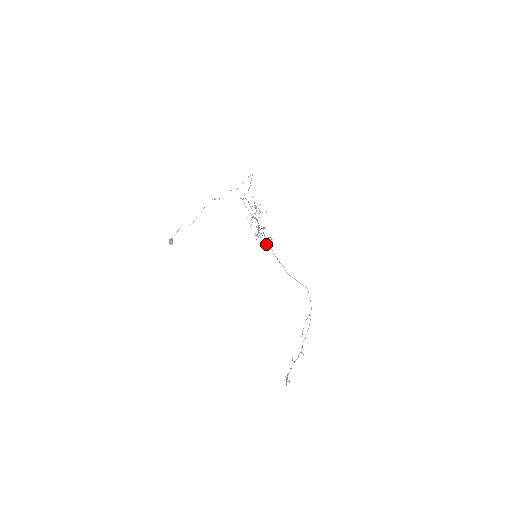
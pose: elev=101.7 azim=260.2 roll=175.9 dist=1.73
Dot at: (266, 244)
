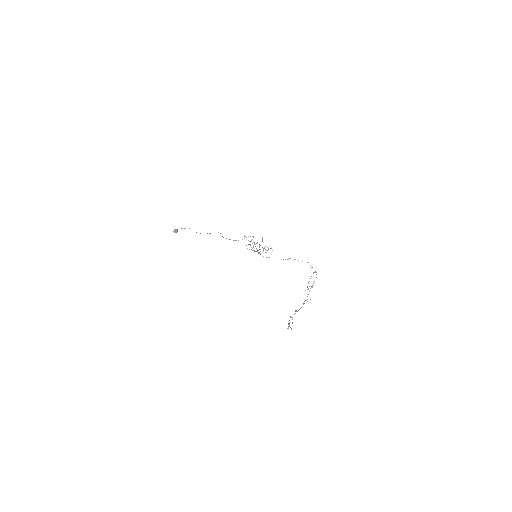
Dot at: (267, 250)
